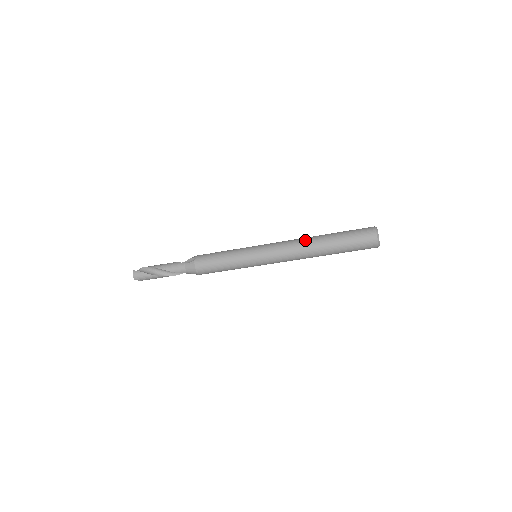
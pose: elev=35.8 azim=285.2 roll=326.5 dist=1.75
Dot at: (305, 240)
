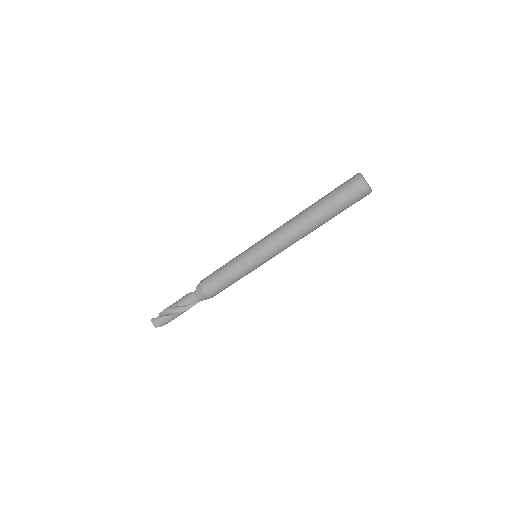
Dot at: (294, 218)
